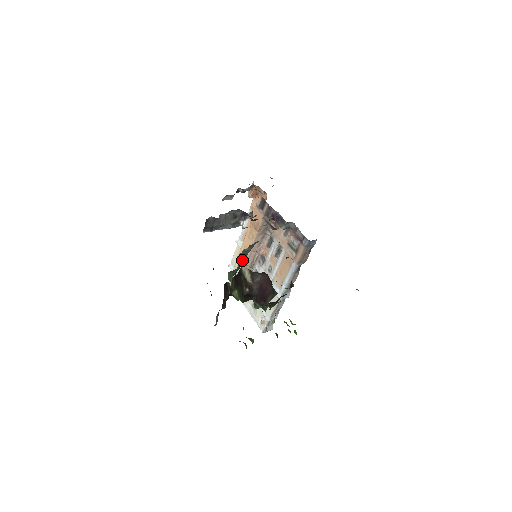
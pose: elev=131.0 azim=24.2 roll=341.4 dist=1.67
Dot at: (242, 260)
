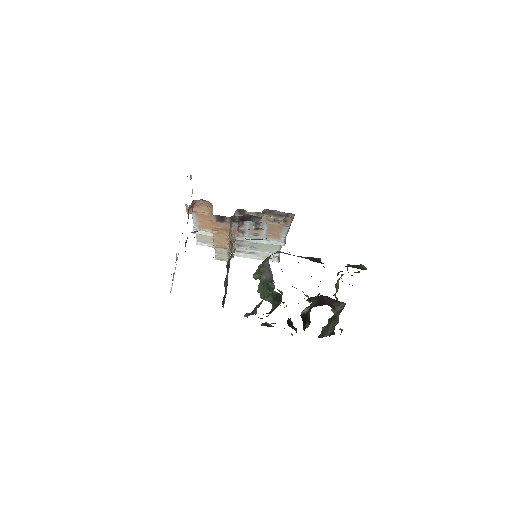
Dot at: (275, 292)
